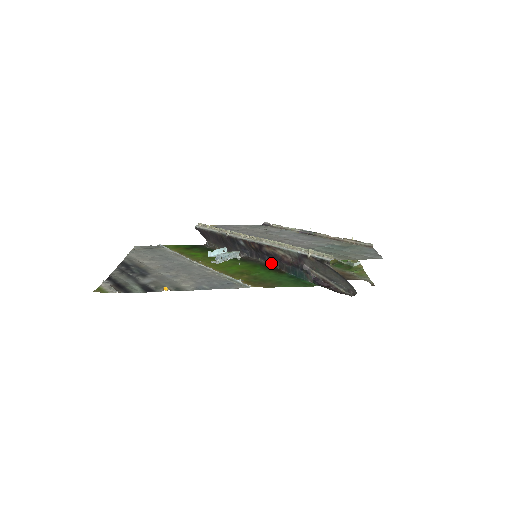
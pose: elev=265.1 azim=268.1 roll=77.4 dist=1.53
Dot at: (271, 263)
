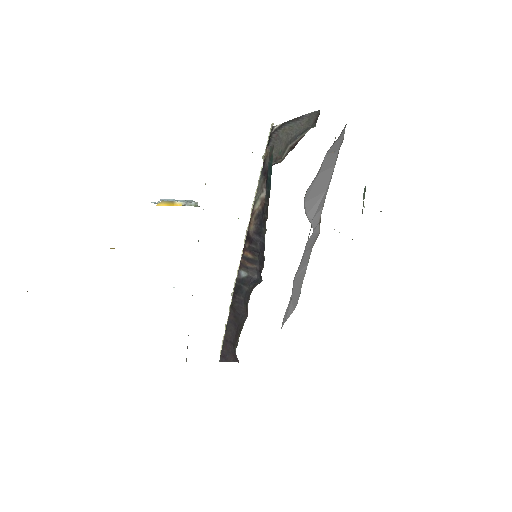
Dot at: (265, 232)
